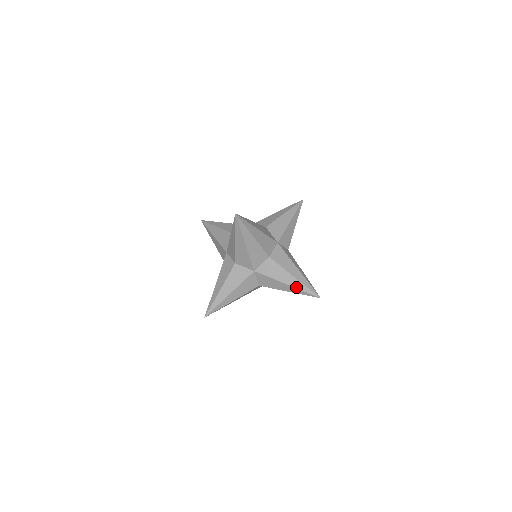
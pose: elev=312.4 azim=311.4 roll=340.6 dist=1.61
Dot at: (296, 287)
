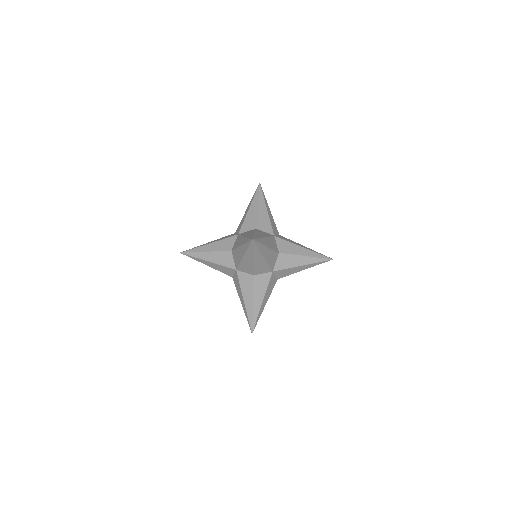
Dot at: (247, 310)
